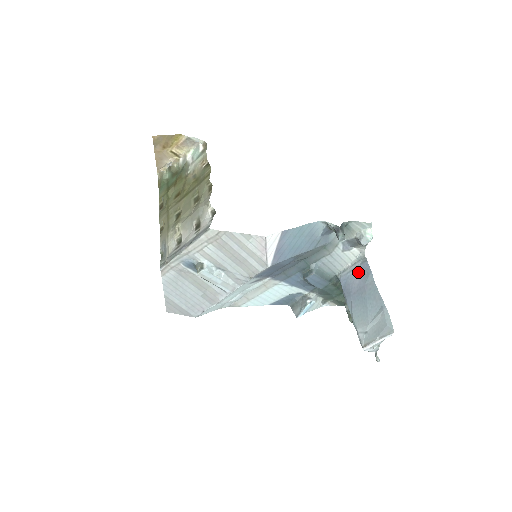
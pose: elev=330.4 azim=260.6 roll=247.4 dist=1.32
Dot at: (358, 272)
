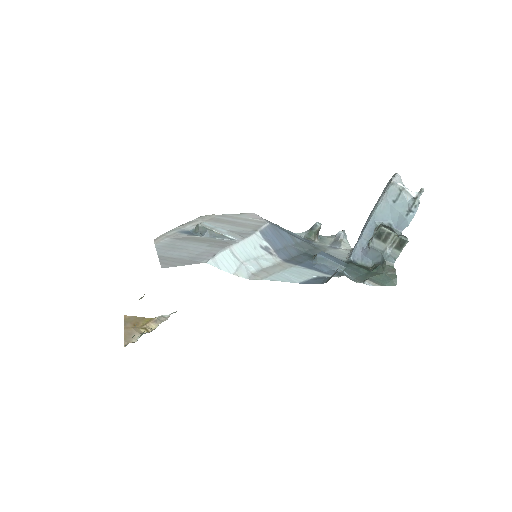
Dot at: occluded
